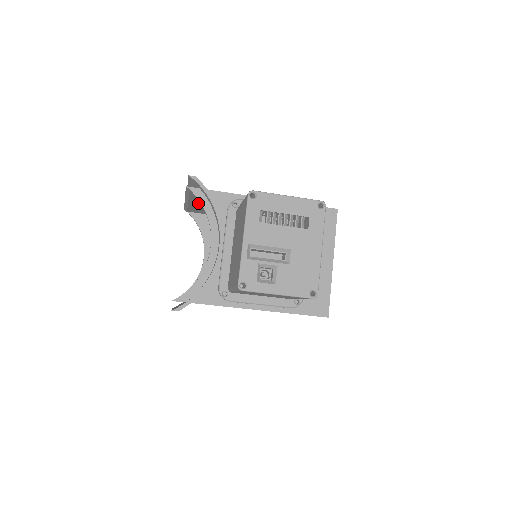
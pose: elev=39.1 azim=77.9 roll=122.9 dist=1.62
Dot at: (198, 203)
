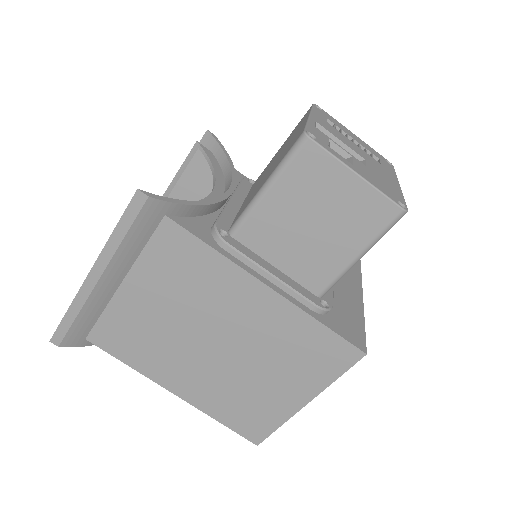
Dot at: occluded
